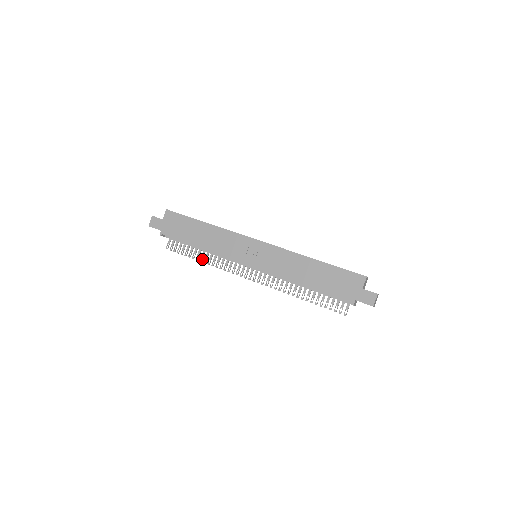
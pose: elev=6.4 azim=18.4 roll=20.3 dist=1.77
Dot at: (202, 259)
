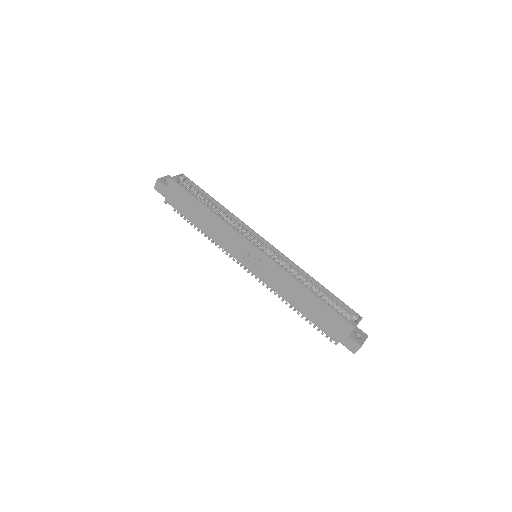
Dot at: (206, 235)
